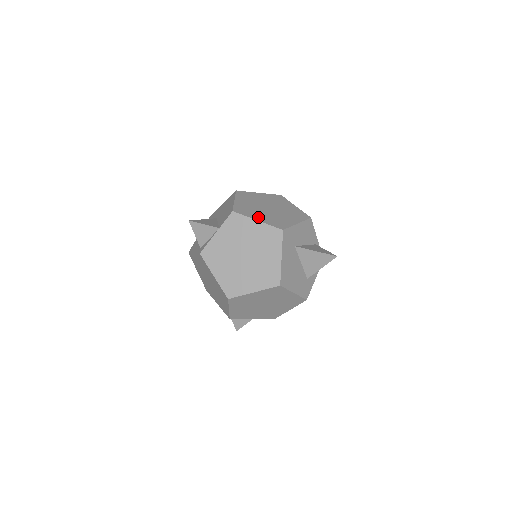
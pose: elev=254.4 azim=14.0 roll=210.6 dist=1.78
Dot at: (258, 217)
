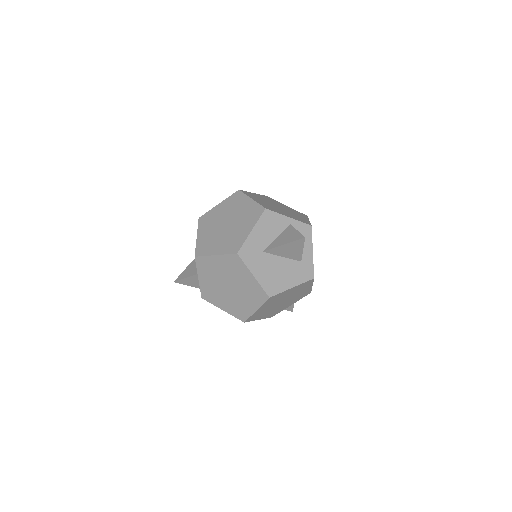
Dot at: (216, 249)
